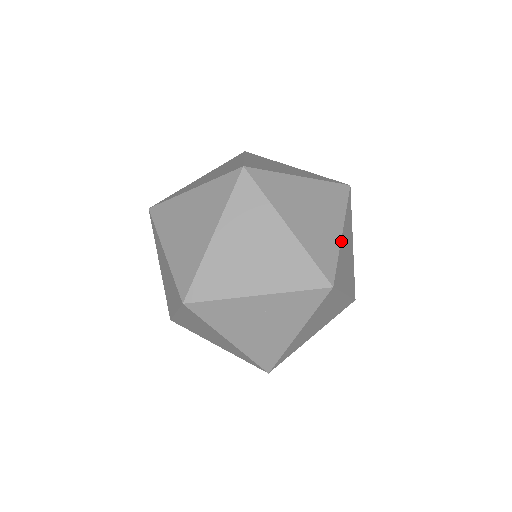
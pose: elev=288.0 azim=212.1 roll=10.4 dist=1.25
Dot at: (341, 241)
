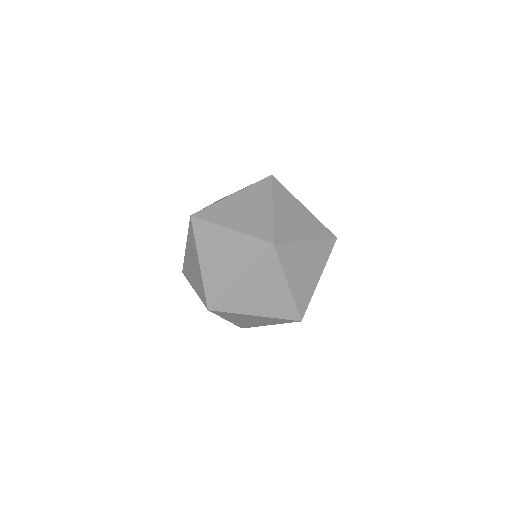
Dot at: (310, 212)
